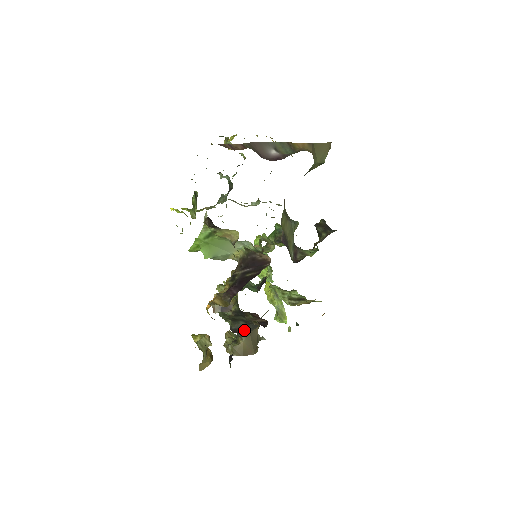
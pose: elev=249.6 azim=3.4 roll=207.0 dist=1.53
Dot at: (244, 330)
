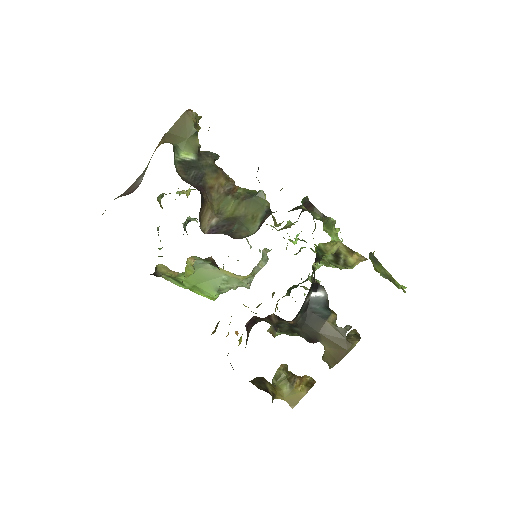
Dot at: (311, 334)
